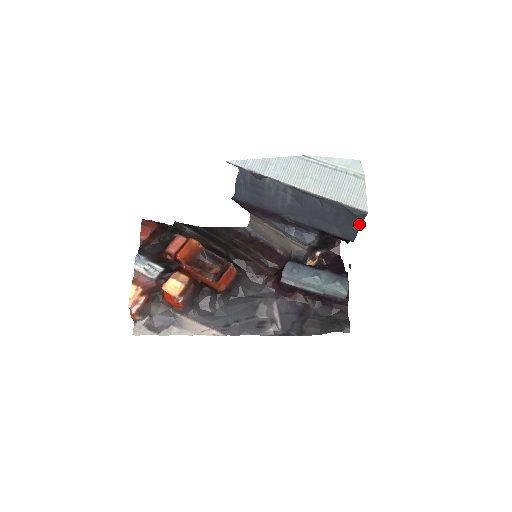
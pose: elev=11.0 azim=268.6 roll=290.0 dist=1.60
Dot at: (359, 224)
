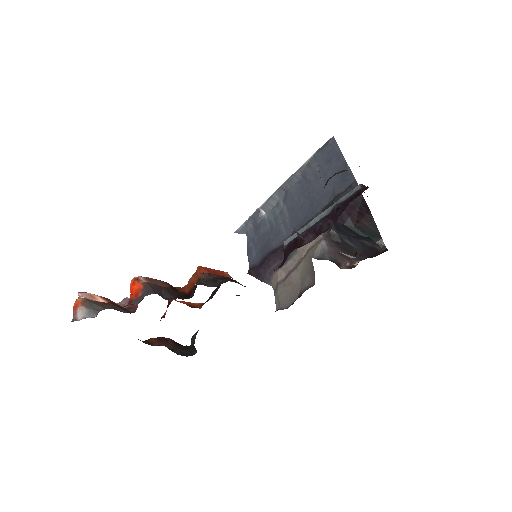
Dot at: (340, 156)
